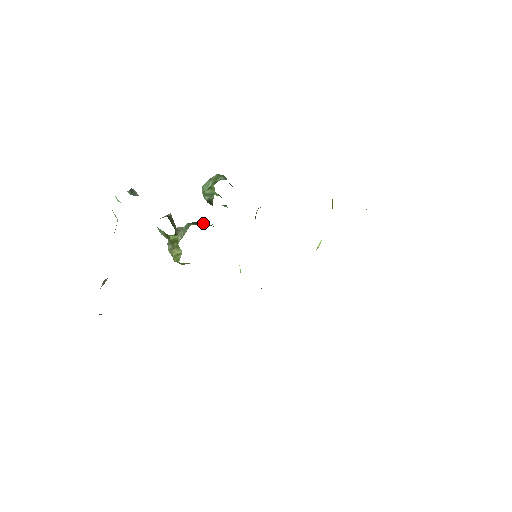
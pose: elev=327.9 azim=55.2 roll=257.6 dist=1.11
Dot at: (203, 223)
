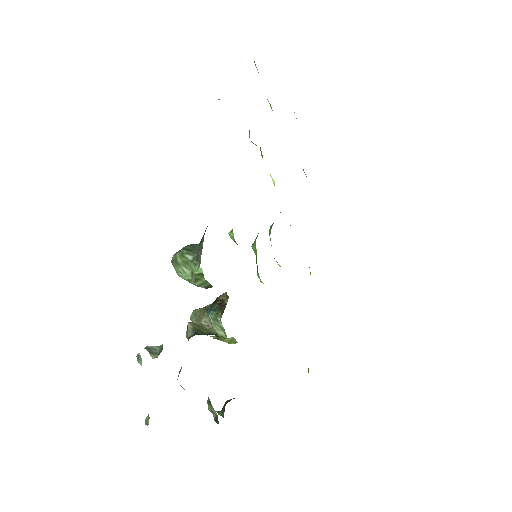
Dot at: (220, 303)
